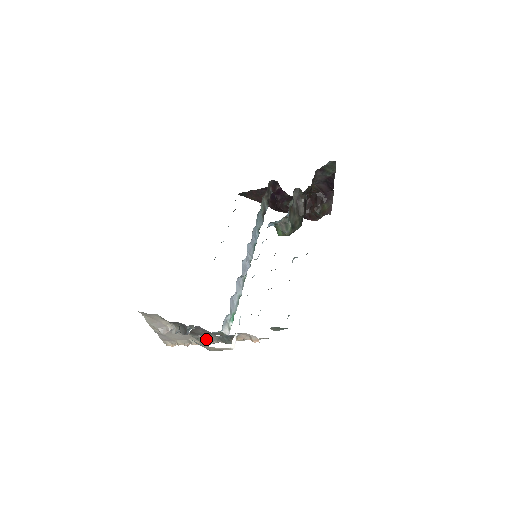
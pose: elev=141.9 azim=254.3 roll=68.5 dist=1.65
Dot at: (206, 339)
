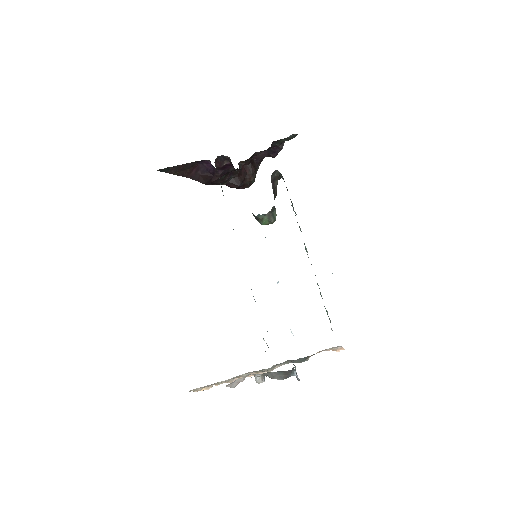
Dot at: (271, 367)
